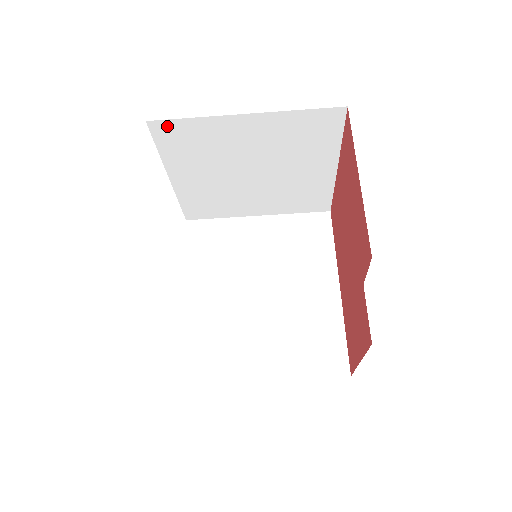
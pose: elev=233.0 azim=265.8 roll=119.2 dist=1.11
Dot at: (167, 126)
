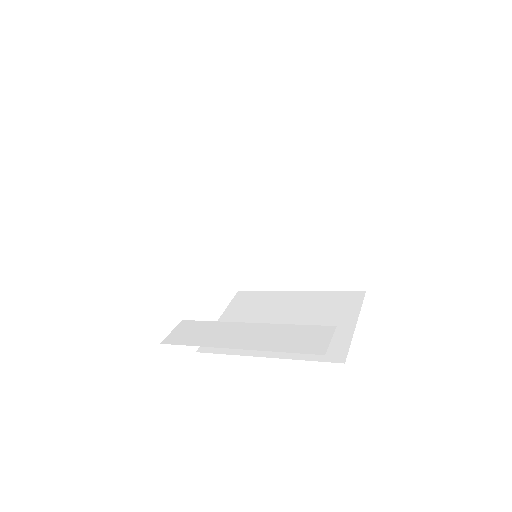
Dot at: occluded
